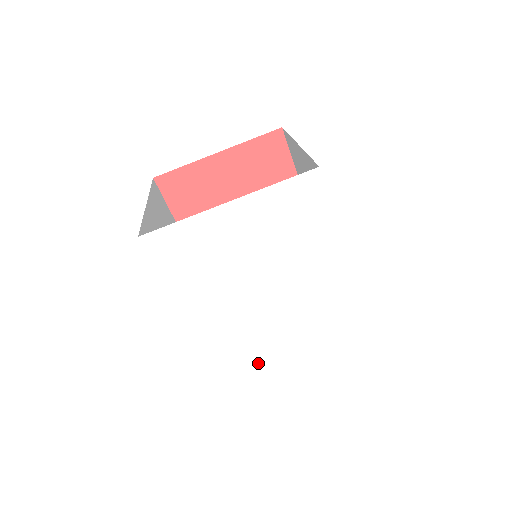
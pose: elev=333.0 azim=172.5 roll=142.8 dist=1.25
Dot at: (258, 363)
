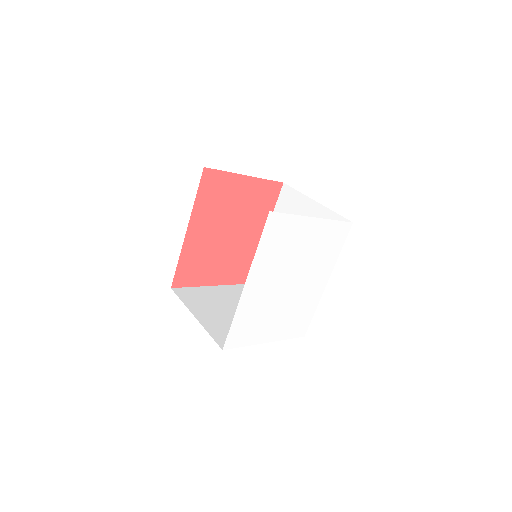
Dot at: (254, 327)
